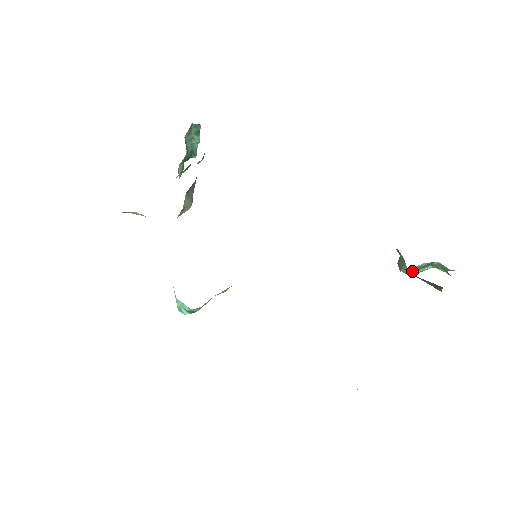
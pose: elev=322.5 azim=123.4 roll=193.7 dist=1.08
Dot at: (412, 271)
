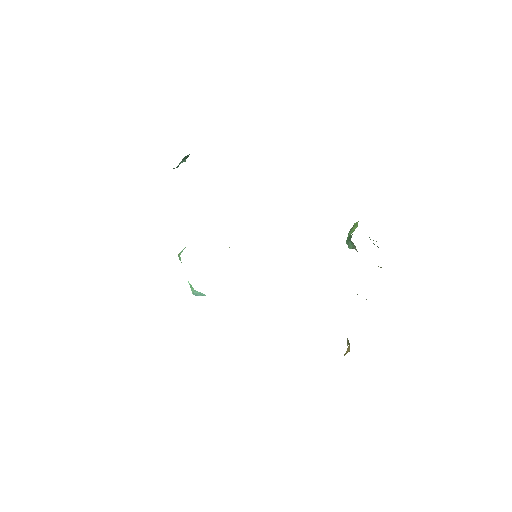
Dot at: occluded
